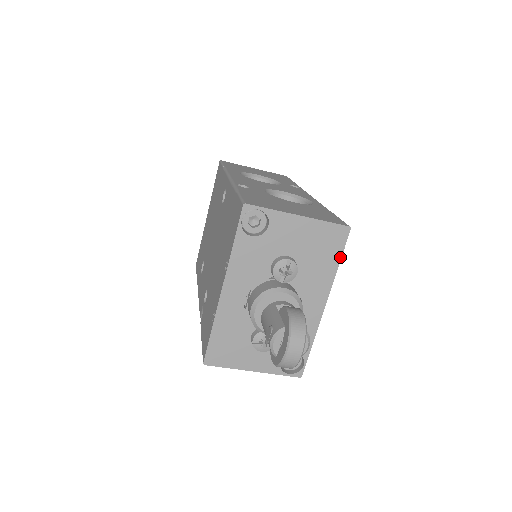
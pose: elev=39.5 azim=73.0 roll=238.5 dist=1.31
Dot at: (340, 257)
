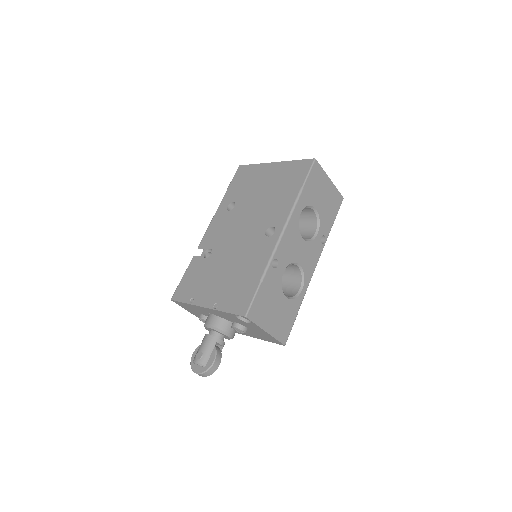
Dot at: (270, 341)
